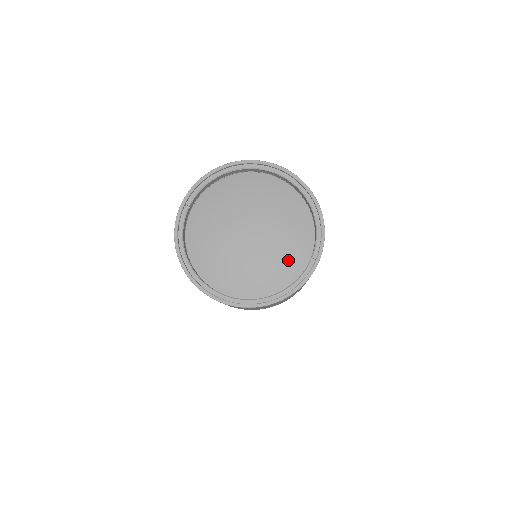
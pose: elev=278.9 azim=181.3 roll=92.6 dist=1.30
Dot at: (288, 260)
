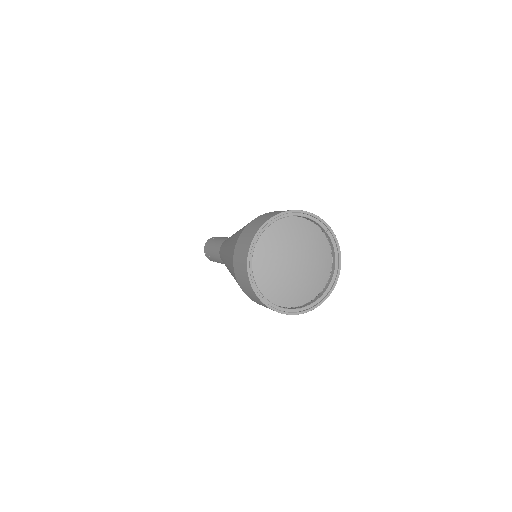
Dot at: (318, 245)
